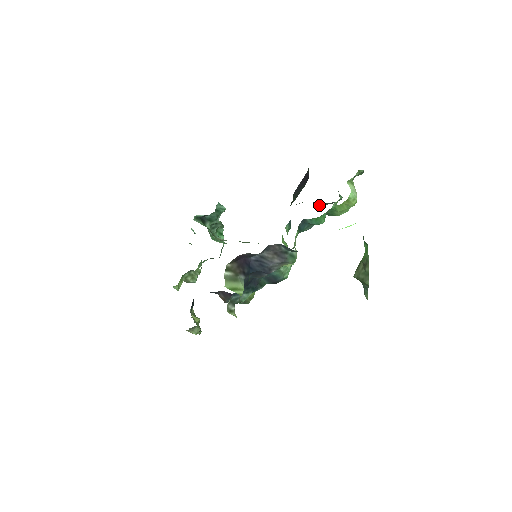
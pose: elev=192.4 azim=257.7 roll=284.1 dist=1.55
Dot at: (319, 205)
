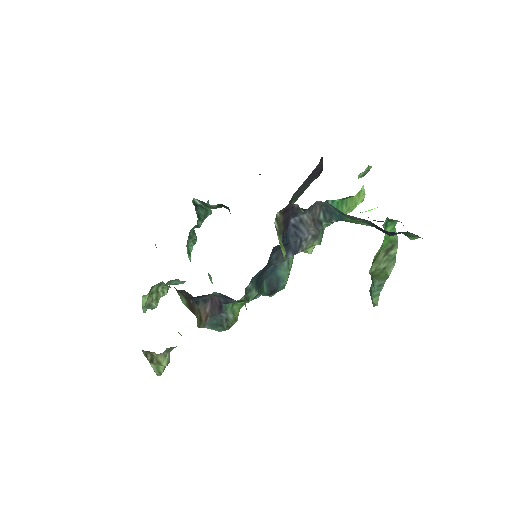
Dot at: occluded
